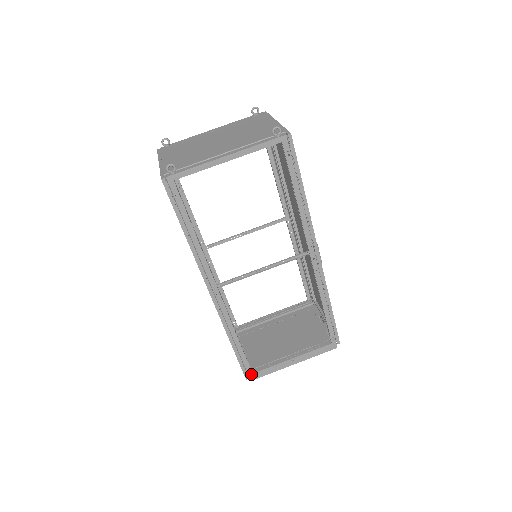
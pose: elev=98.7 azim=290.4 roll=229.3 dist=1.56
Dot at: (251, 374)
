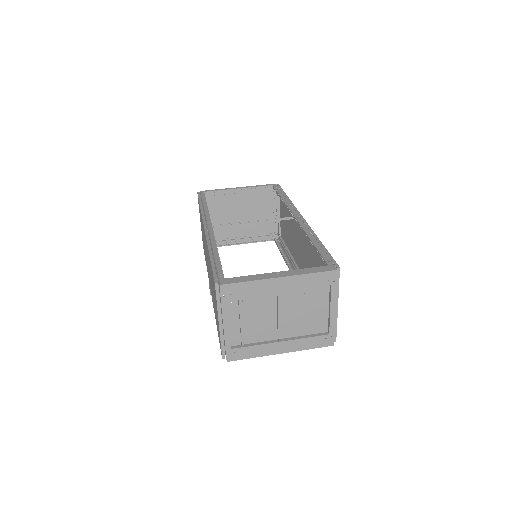
Dot at: (223, 279)
